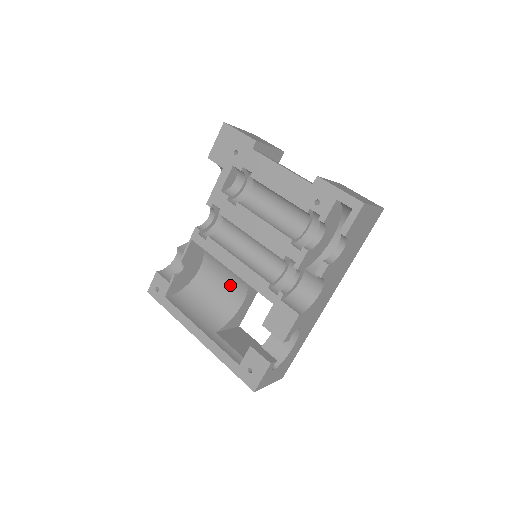
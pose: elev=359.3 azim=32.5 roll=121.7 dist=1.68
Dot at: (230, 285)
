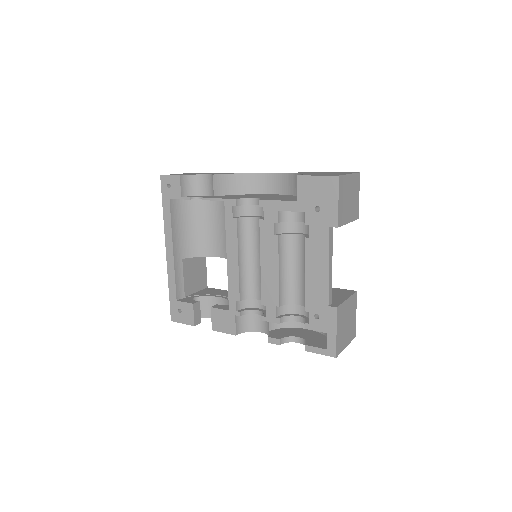
Dot at: (223, 238)
